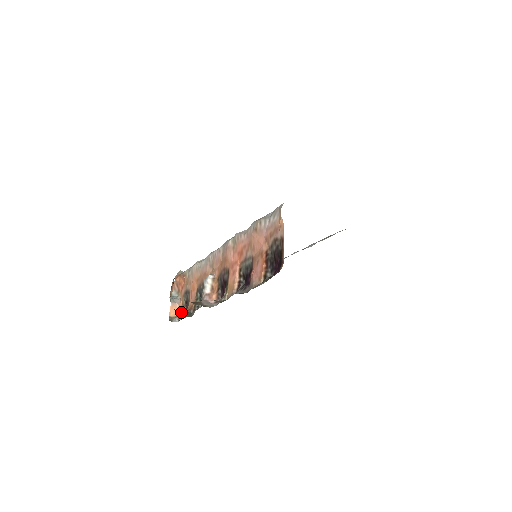
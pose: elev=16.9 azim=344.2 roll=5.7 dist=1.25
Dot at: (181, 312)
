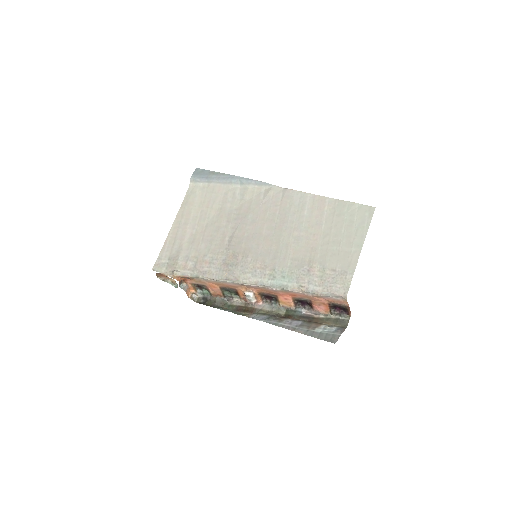
Dot at: (195, 290)
